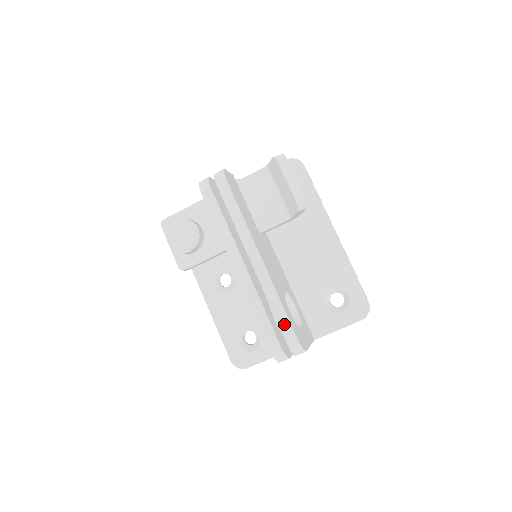
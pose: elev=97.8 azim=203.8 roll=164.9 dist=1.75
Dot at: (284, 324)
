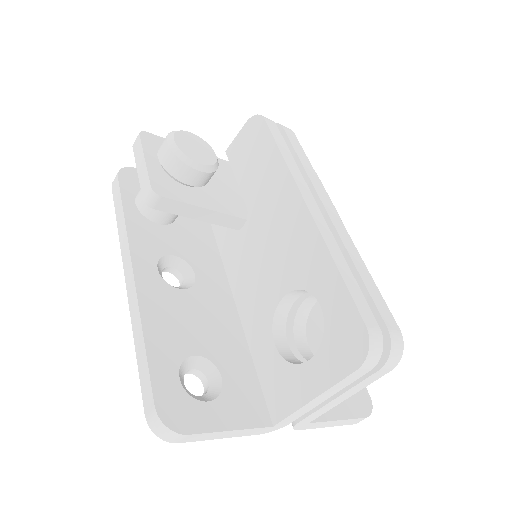
Dot at: (379, 300)
